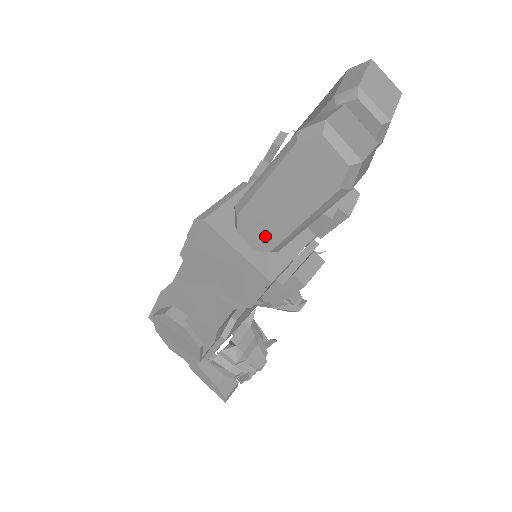
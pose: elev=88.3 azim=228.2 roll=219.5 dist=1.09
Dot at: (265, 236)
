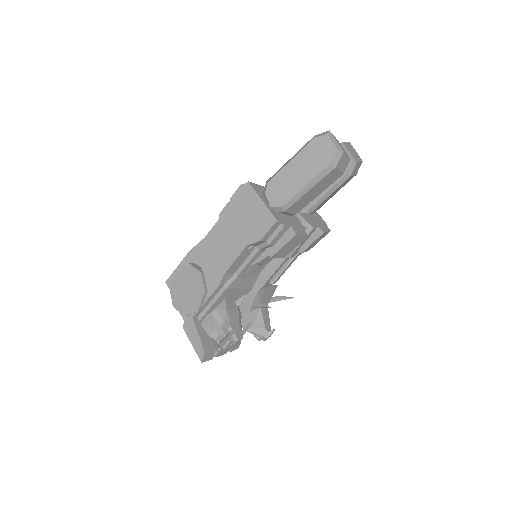
Dot at: (281, 196)
